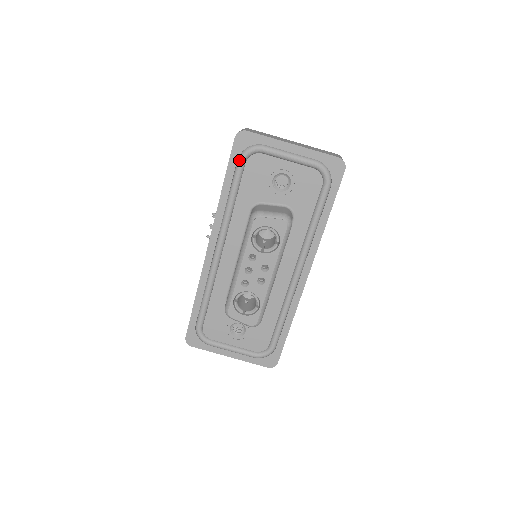
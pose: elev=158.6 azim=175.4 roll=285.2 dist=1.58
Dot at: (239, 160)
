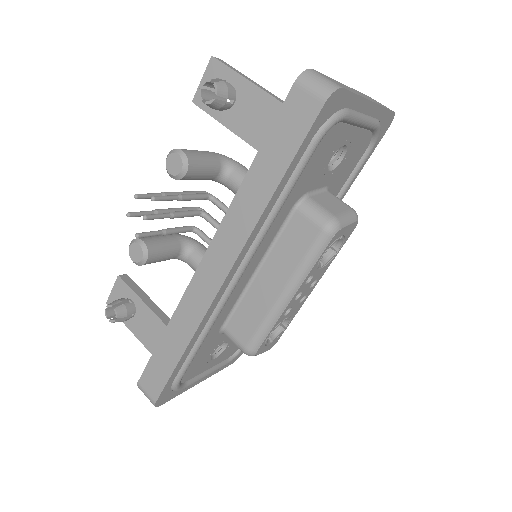
Dot at: (317, 140)
